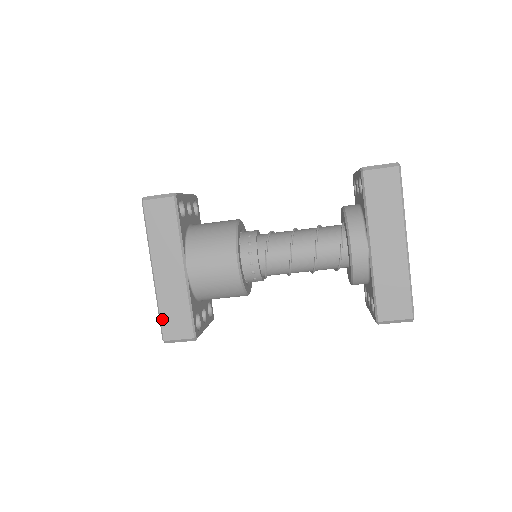
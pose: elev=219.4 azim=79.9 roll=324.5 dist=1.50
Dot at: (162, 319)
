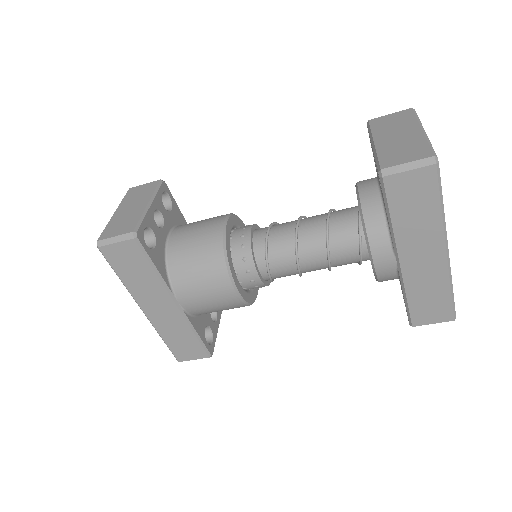
Dot at: (170, 347)
